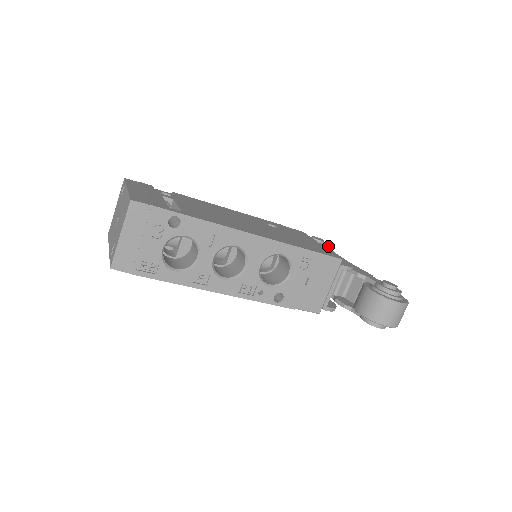
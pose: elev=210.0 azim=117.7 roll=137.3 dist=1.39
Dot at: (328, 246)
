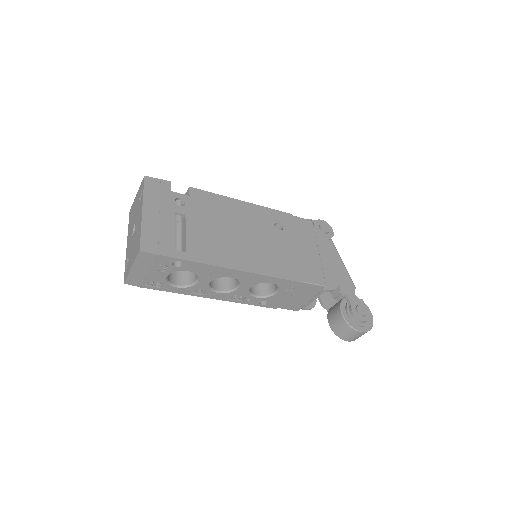
Dot at: occluded
